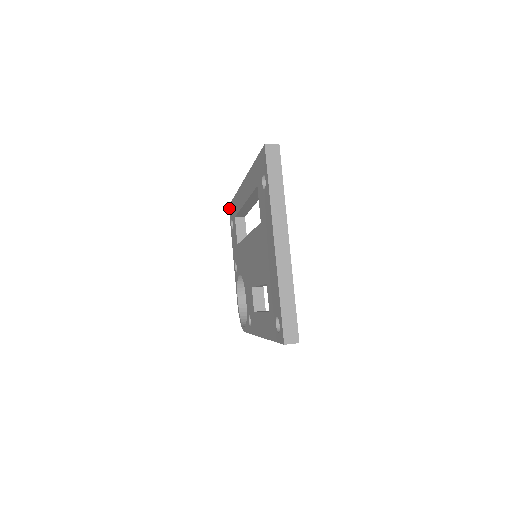
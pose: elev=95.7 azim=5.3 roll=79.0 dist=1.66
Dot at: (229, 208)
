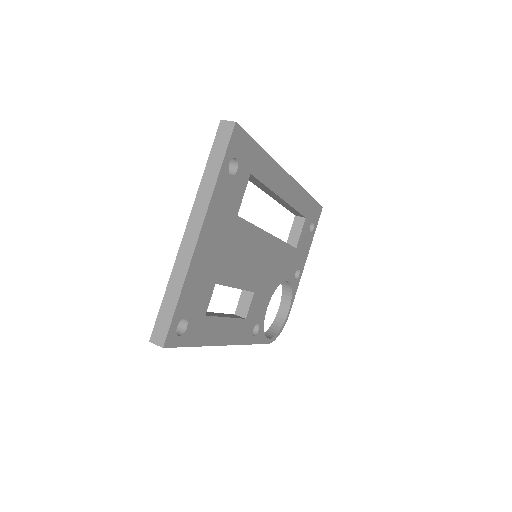
Dot at: occluded
